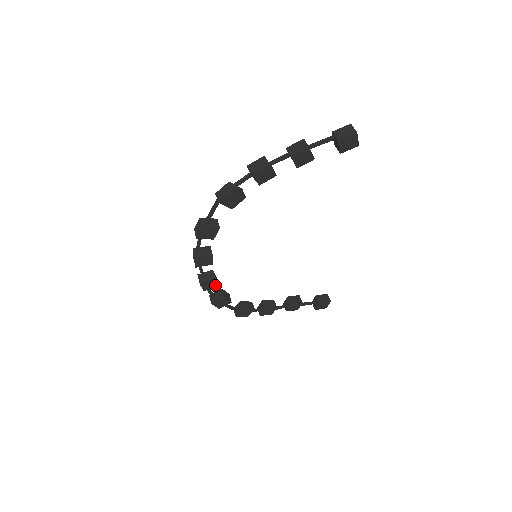
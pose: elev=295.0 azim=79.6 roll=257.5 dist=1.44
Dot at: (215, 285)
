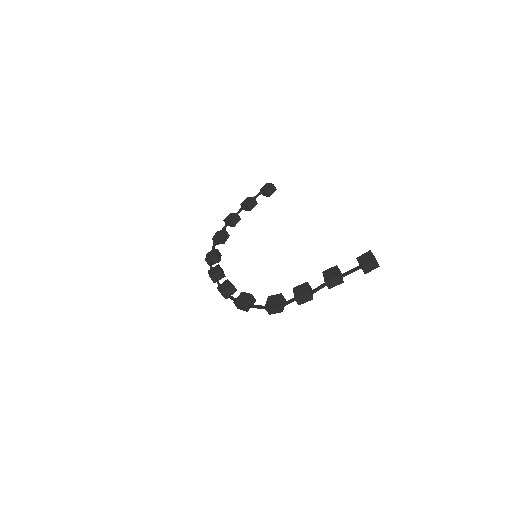
Dot at: occluded
